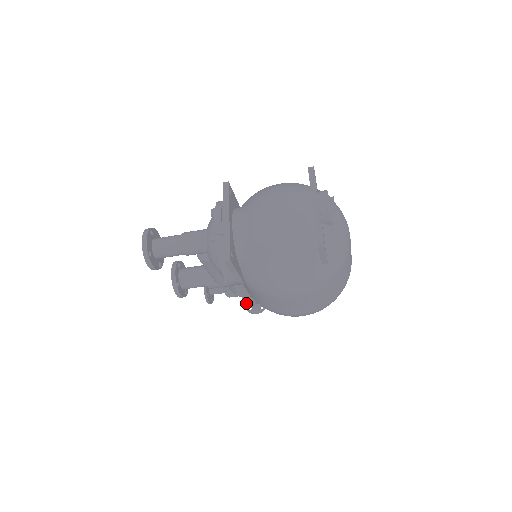
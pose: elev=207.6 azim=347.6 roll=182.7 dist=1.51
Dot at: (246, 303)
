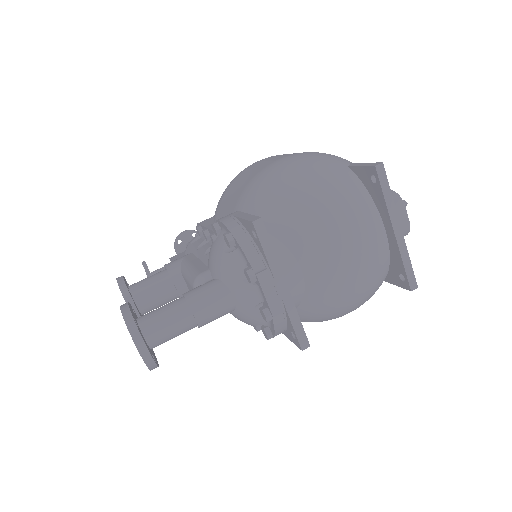
Dot at: (178, 251)
